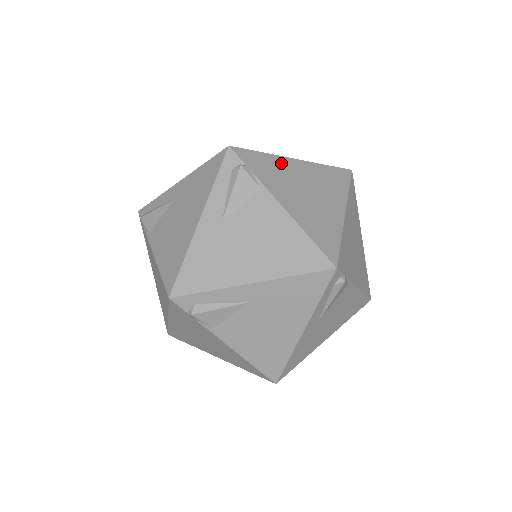
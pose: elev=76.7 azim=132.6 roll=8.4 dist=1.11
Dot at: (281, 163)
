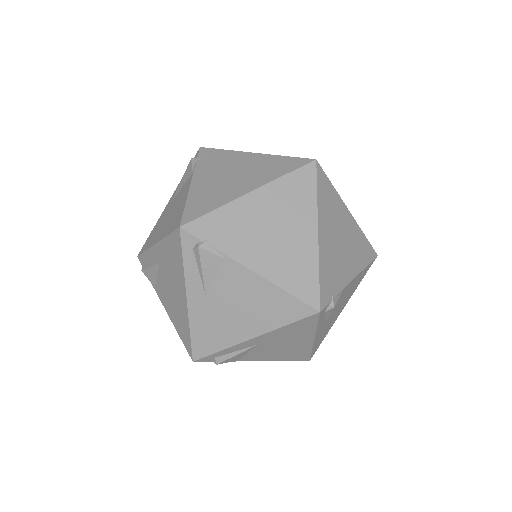
Dot at: (237, 211)
